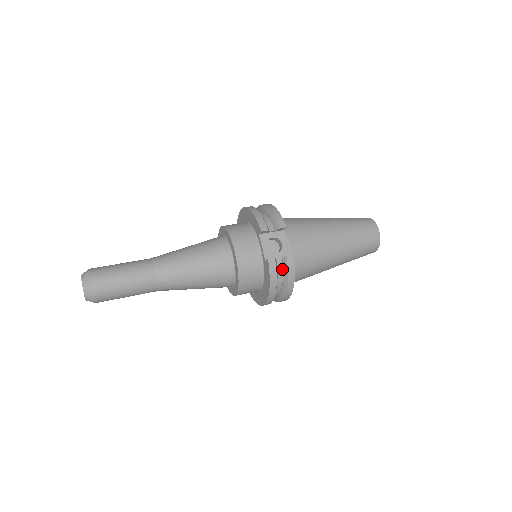
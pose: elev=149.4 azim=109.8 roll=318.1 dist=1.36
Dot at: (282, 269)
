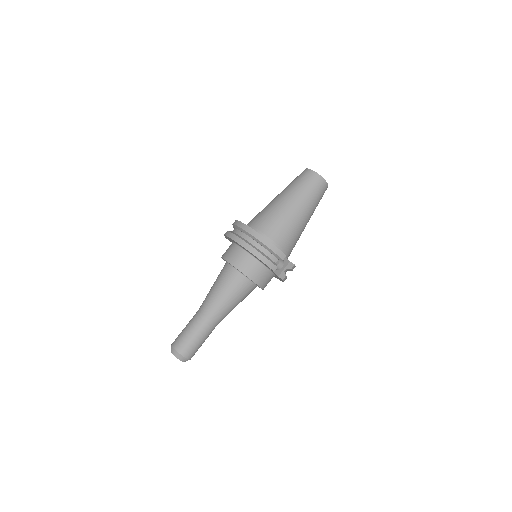
Dot at: occluded
